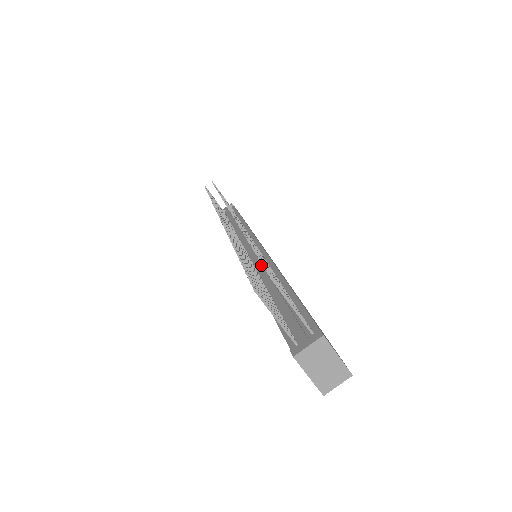
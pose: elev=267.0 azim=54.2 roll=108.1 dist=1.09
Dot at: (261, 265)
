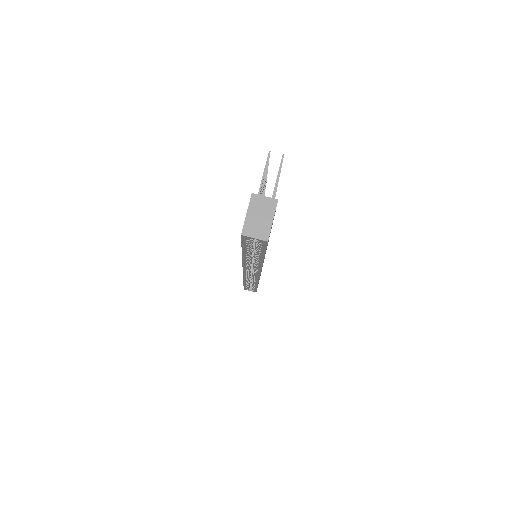
Dot at: occluded
